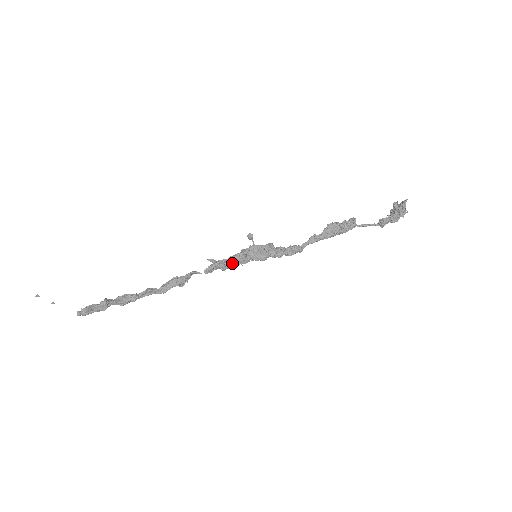
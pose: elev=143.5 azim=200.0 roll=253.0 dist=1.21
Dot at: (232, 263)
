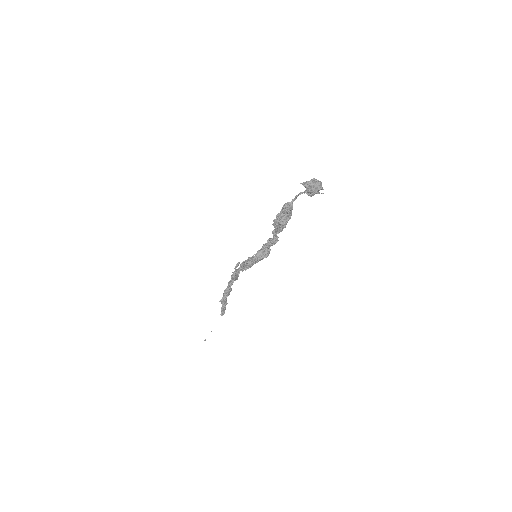
Dot at: (250, 267)
